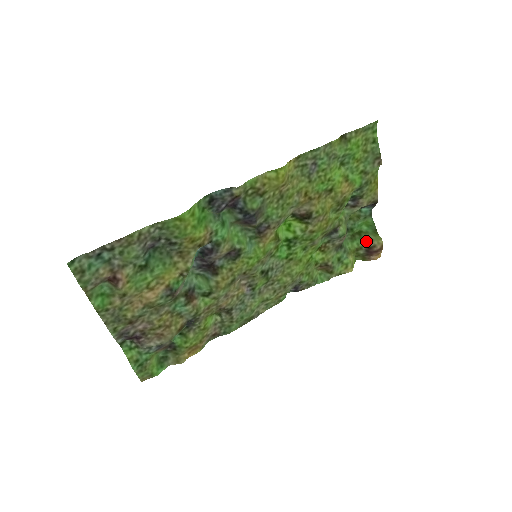
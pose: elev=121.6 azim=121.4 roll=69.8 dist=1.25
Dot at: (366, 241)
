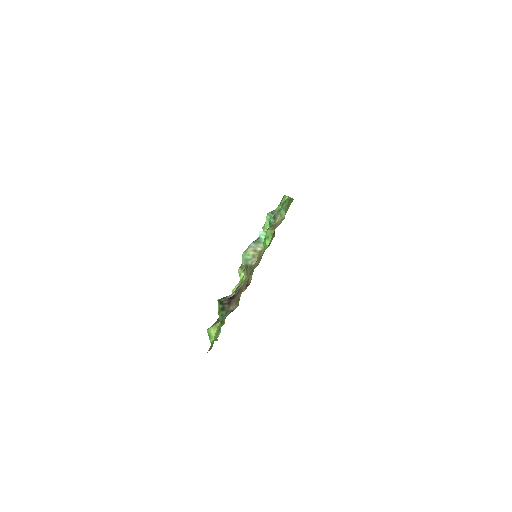
Dot at: occluded
